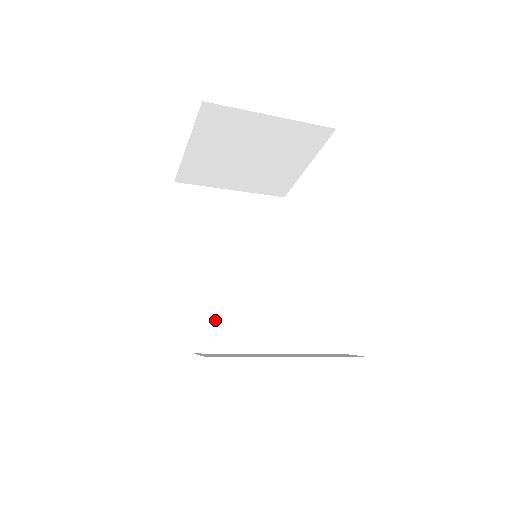
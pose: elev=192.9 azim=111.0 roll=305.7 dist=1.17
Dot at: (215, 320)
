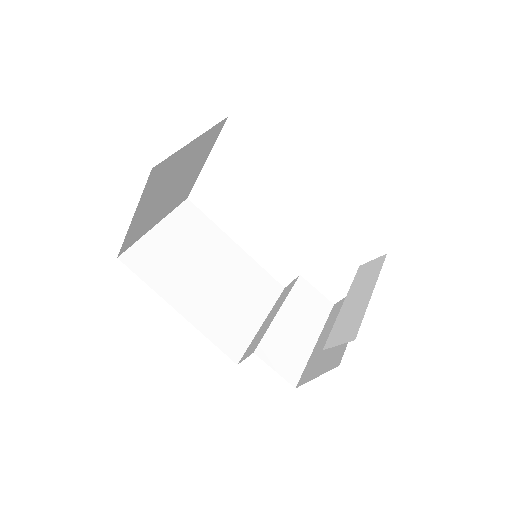
Dot at: (247, 327)
